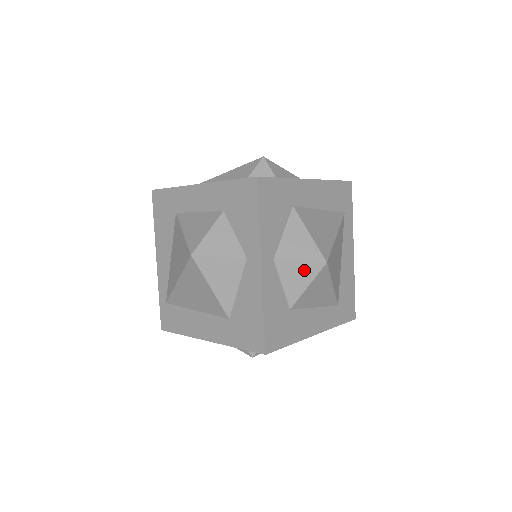
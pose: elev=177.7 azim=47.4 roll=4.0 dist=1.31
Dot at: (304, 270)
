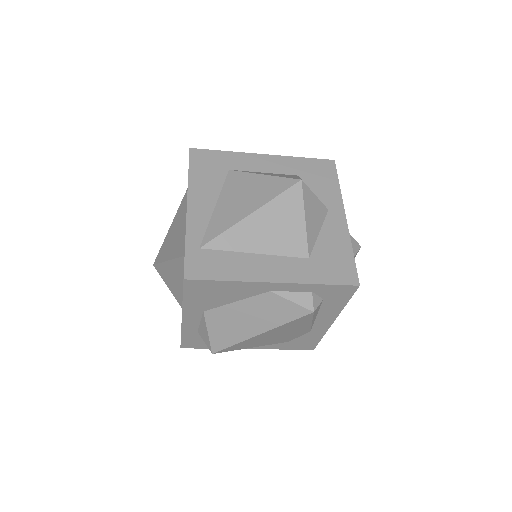
Dot at: (352, 244)
